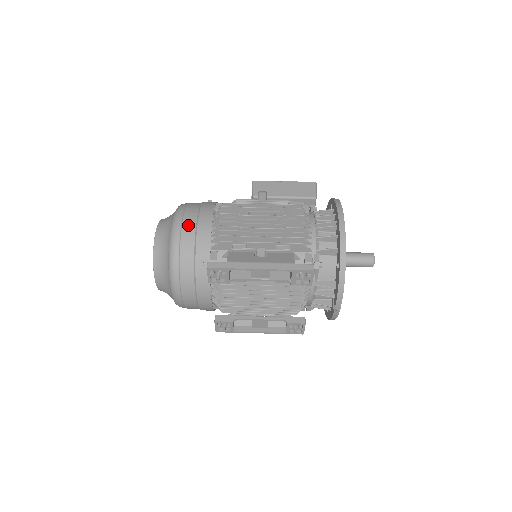
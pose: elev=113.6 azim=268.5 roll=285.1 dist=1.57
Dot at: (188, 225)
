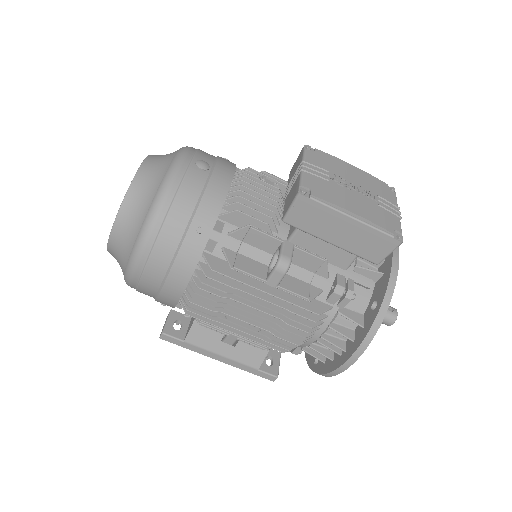
Dot at: (148, 283)
